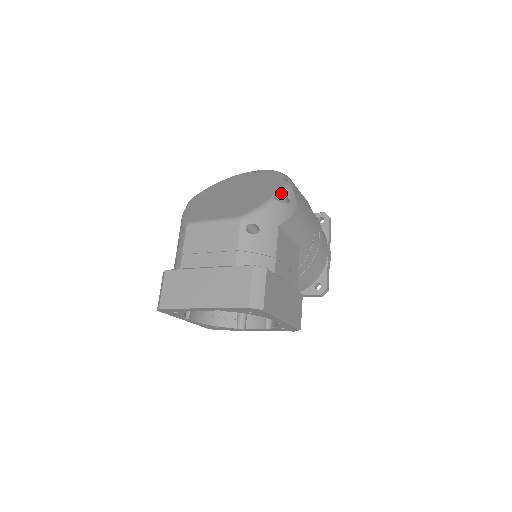
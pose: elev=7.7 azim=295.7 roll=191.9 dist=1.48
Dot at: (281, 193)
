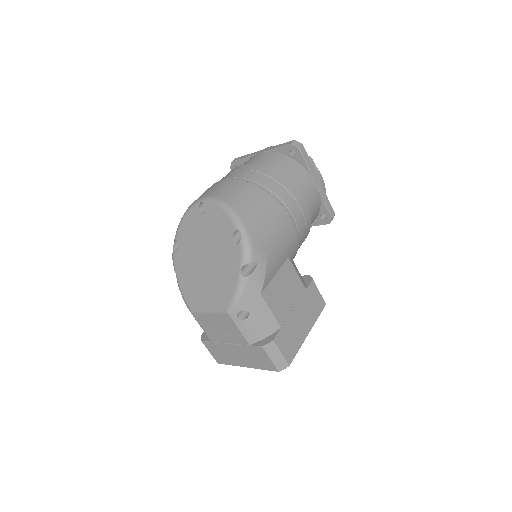
Dot at: (244, 265)
